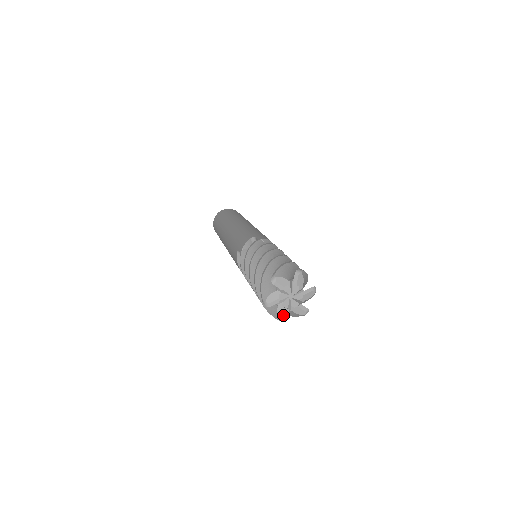
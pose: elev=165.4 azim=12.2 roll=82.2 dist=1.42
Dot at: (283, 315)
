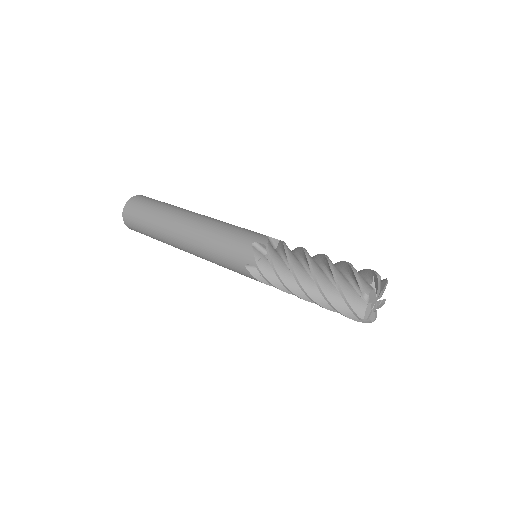
Dot at: (374, 318)
